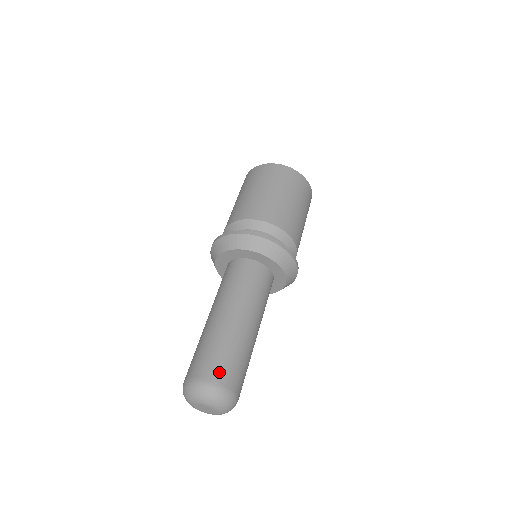
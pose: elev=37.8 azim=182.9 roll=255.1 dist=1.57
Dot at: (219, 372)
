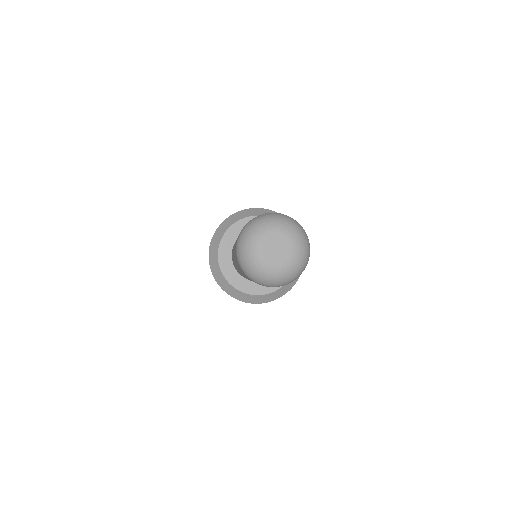
Dot at: occluded
